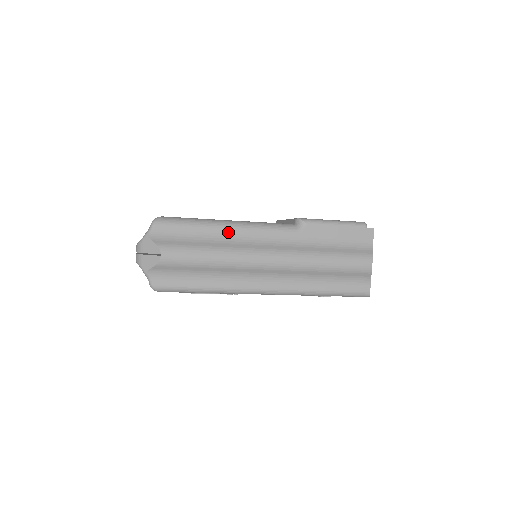
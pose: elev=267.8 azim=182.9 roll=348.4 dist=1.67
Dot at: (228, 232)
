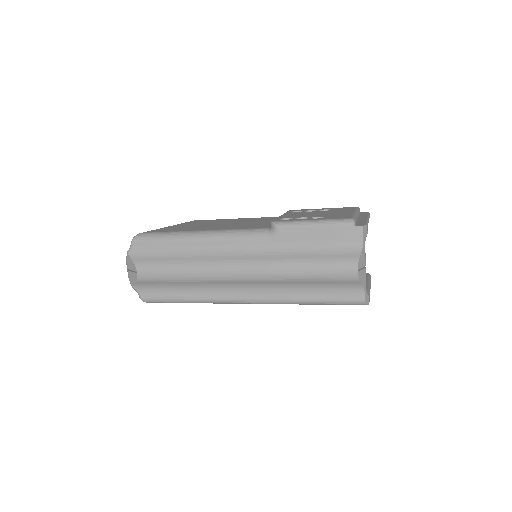
Dot at: (198, 244)
